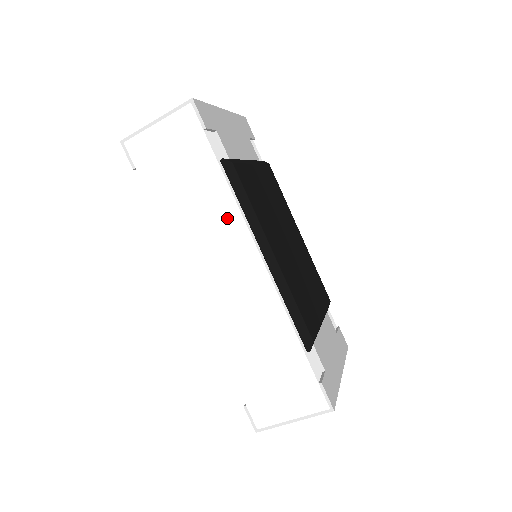
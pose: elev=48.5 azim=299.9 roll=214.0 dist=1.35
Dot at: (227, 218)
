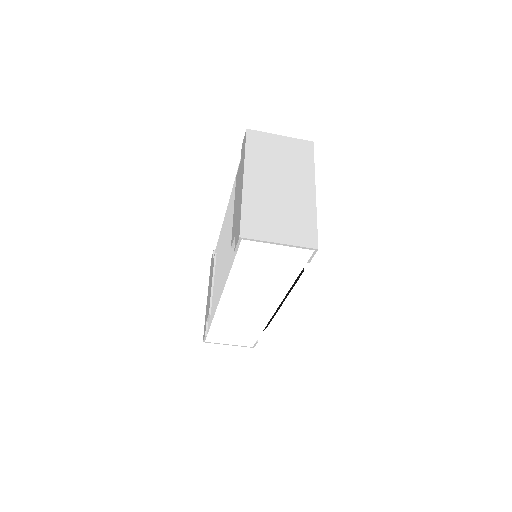
Dot at: (276, 293)
